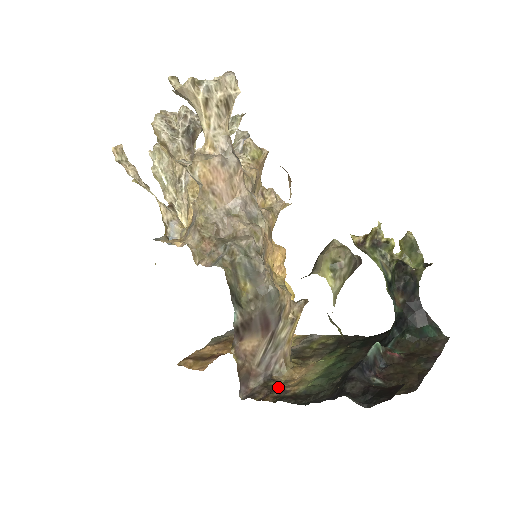
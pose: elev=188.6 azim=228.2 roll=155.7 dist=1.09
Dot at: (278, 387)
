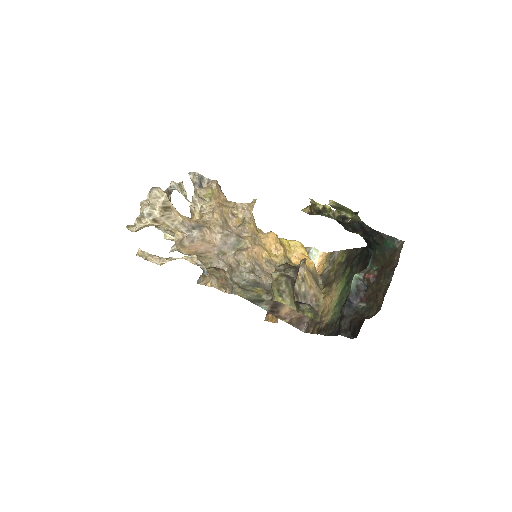
Dot at: occluded
